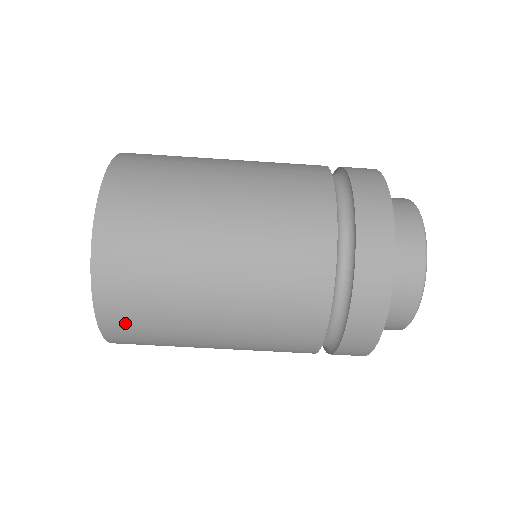
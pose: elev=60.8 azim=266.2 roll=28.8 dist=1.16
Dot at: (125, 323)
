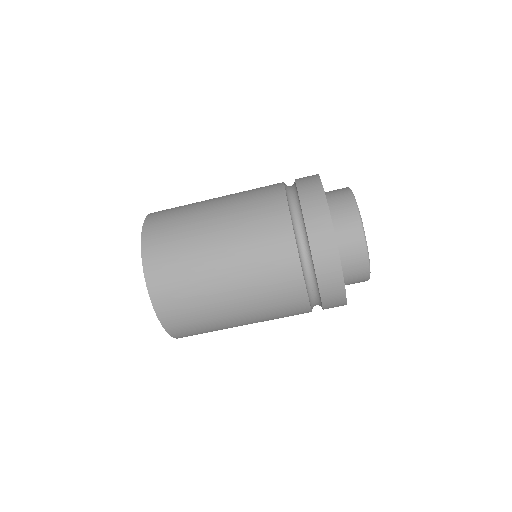
Dot at: (164, 283)
